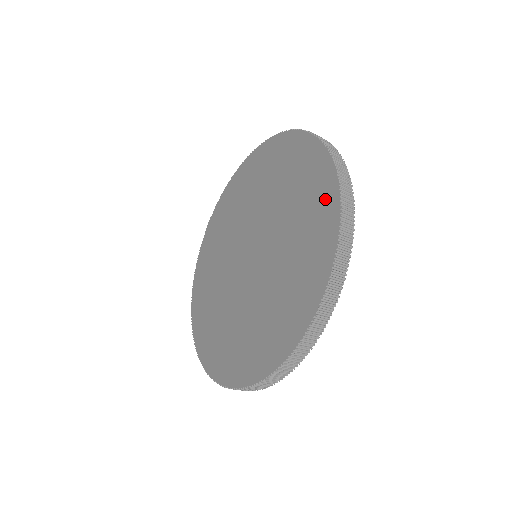
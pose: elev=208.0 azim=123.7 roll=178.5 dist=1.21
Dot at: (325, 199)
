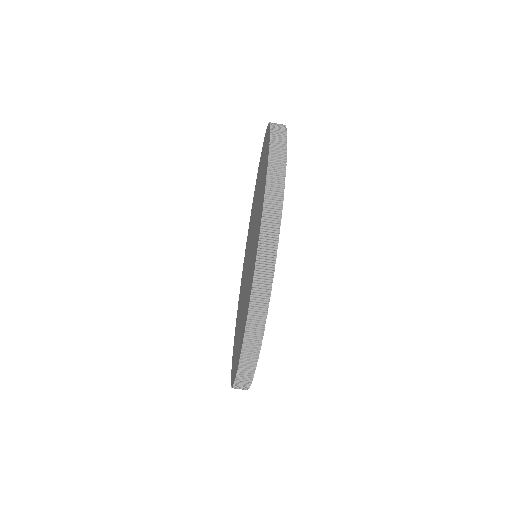
Dot at: occluded
